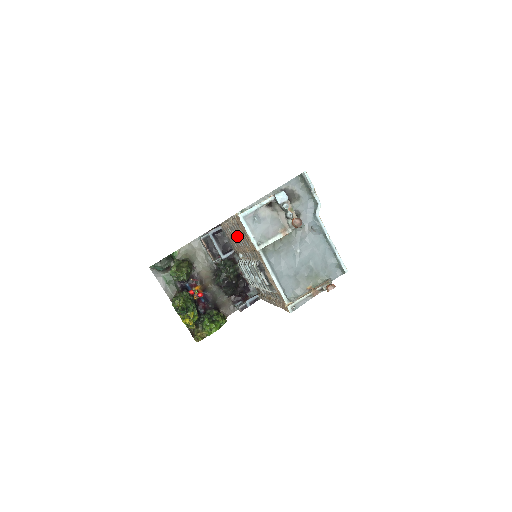
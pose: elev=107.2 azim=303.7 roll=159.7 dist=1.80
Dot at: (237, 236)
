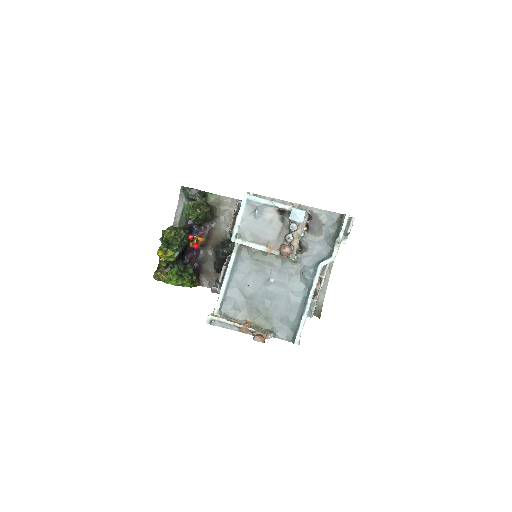
Dot at: occluded
